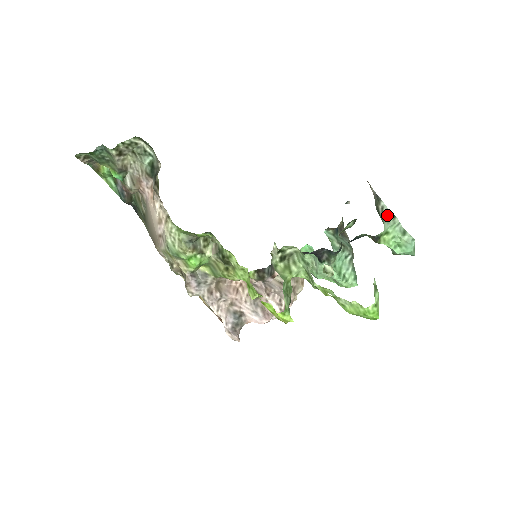
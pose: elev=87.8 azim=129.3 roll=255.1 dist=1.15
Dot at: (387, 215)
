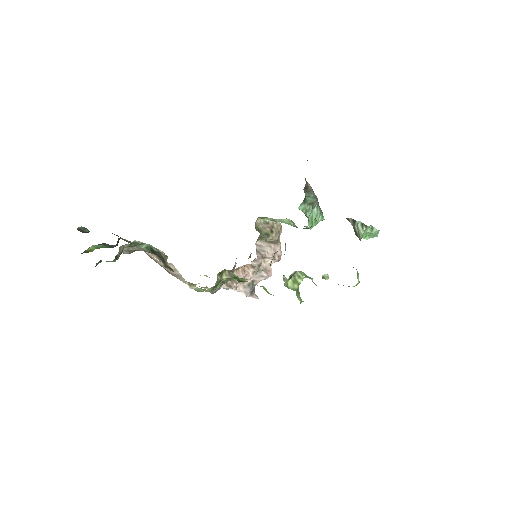
Dot at: (361, 229)
